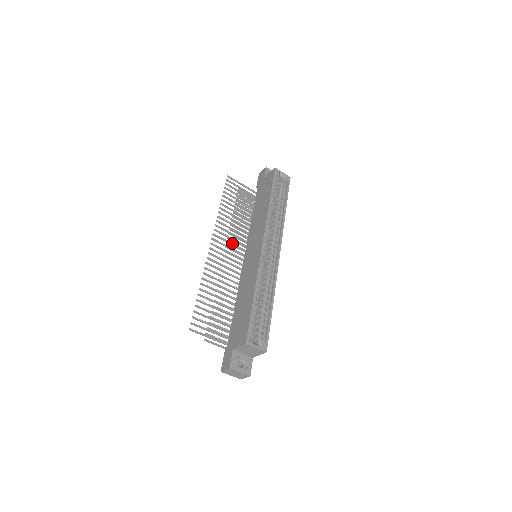
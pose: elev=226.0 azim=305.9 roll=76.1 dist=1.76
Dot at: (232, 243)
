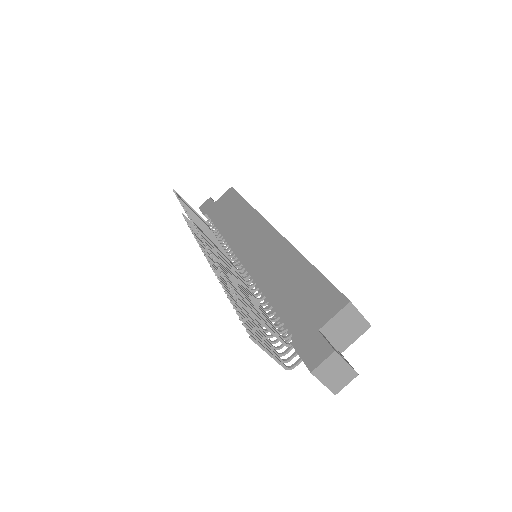
Dot at: (215, 244)
